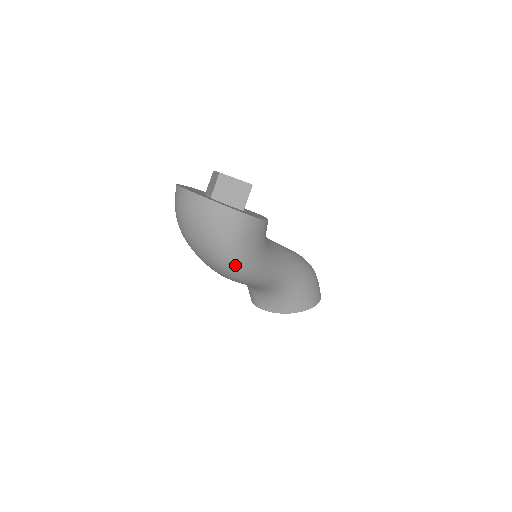
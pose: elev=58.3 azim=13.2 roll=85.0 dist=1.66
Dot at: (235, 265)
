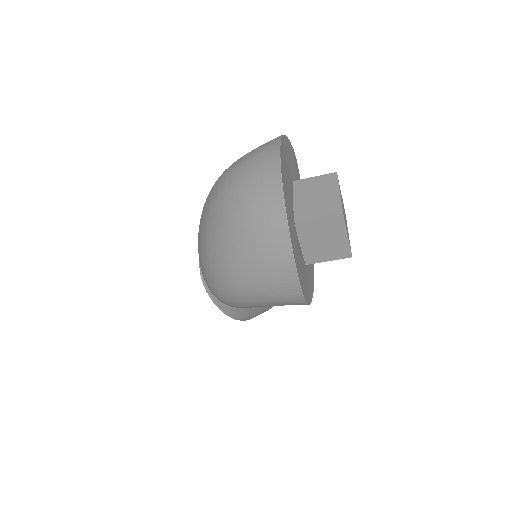
Dot at: (225, 299)
